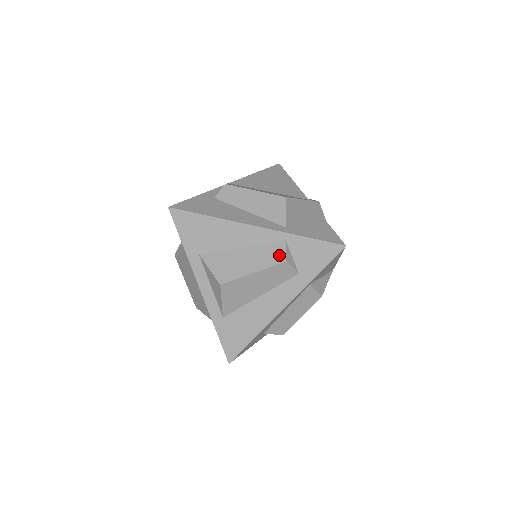
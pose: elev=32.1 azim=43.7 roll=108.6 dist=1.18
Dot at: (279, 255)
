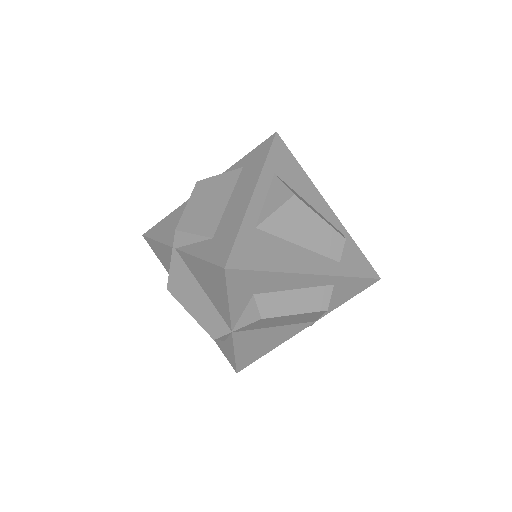
Dot at: occluded
